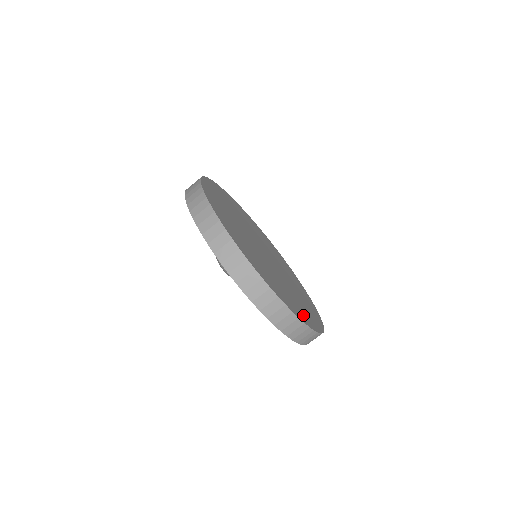
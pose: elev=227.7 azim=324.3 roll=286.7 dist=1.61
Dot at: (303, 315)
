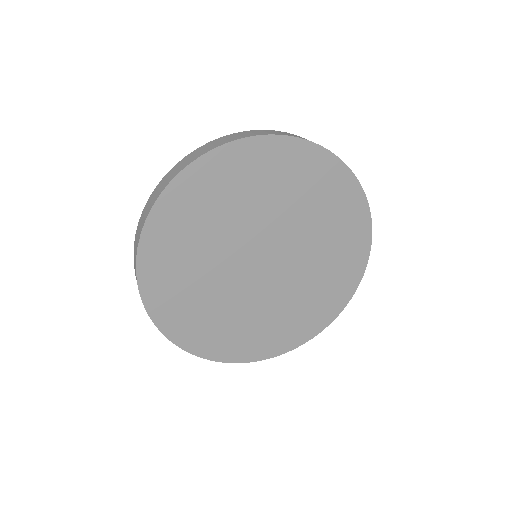
Dot at: (267, 345)
